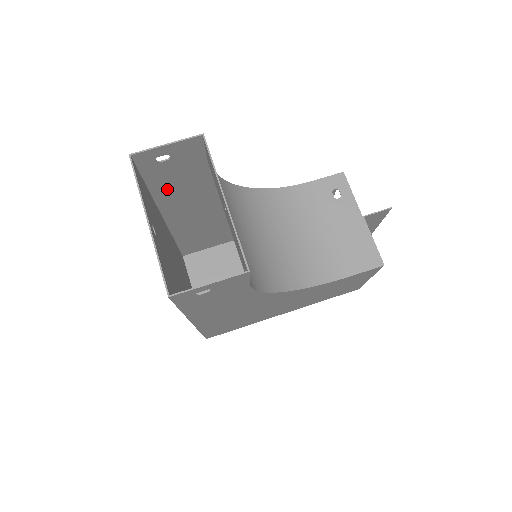
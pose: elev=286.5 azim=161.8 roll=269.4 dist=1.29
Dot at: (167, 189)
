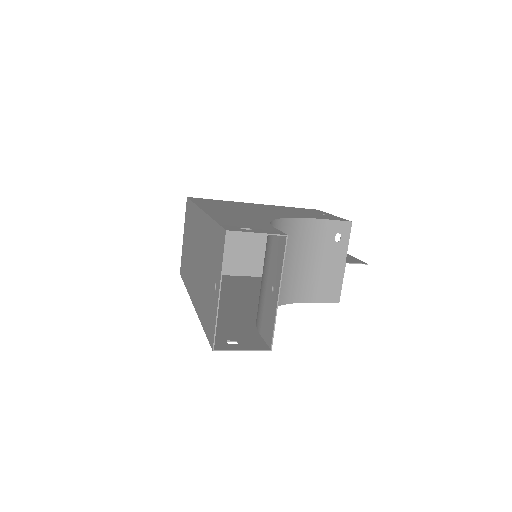
Dot at: occluded
